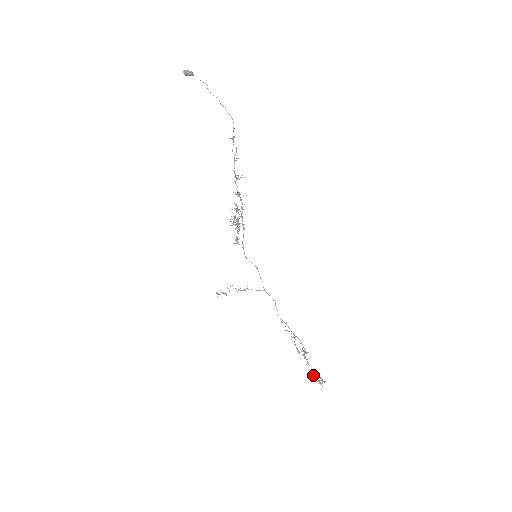
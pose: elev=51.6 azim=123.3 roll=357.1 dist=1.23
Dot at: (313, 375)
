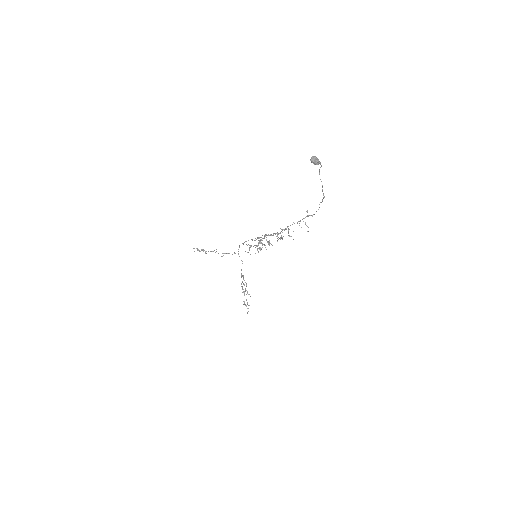
Dot at: (244, 301)
